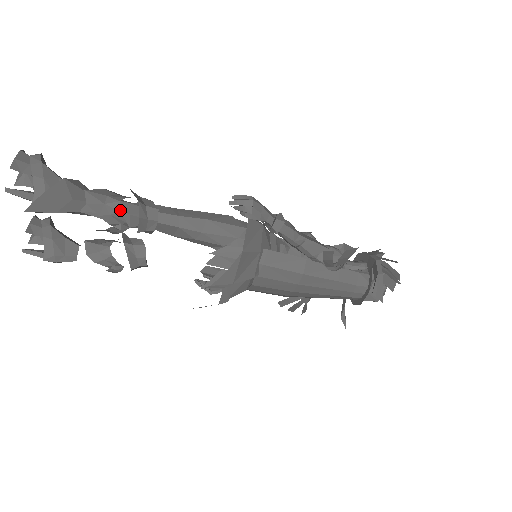
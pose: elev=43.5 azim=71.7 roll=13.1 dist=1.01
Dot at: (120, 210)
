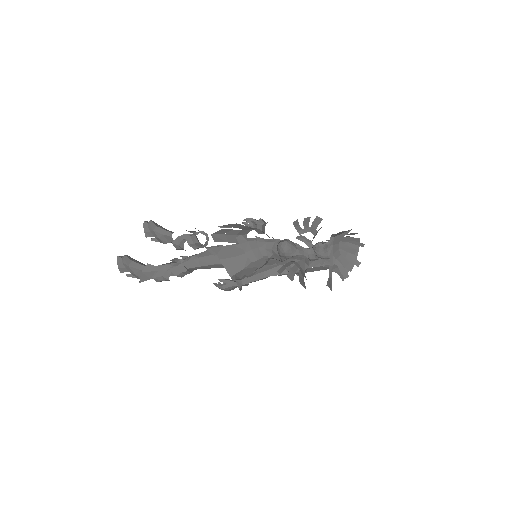
Dot at: (172, 275)
